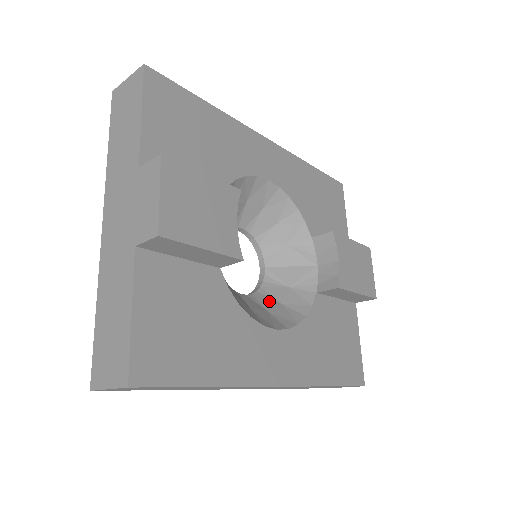
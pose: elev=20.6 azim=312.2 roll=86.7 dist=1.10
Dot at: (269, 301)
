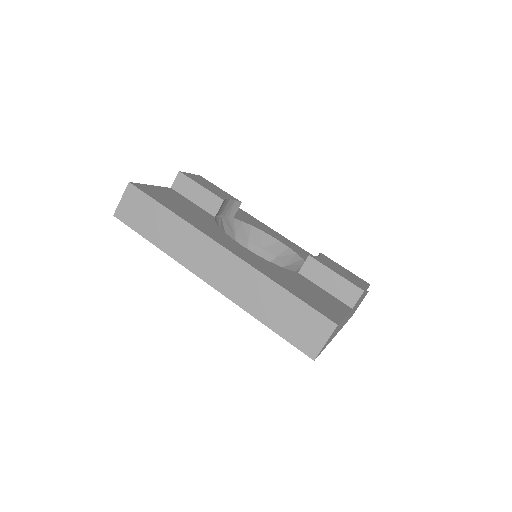
Dot at: occluded
